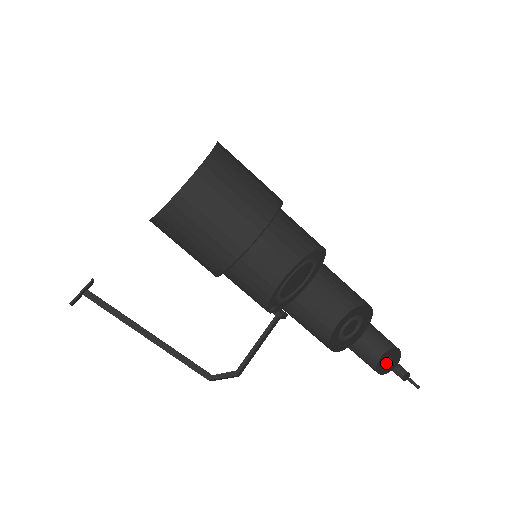
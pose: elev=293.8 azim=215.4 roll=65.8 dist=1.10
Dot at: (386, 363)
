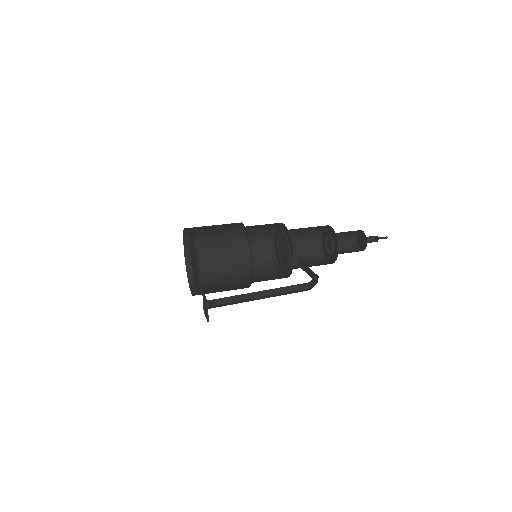
Dot at: (362, 242)
